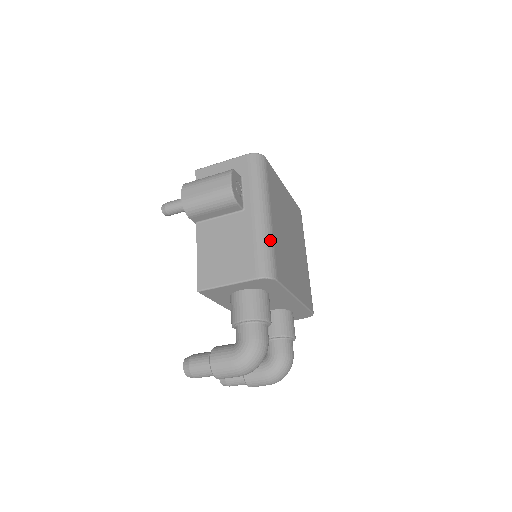
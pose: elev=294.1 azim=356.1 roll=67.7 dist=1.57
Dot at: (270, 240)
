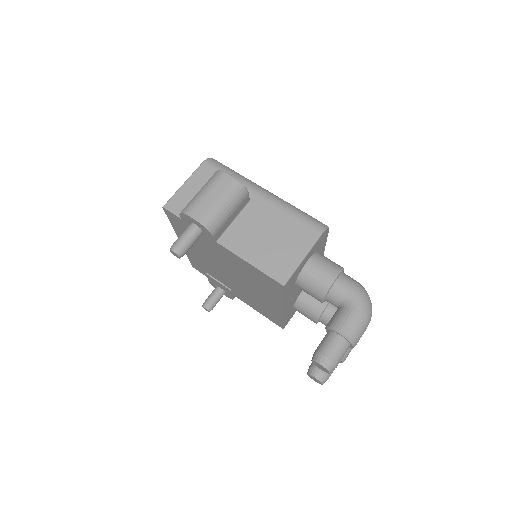
Dot at: (294, 206)
